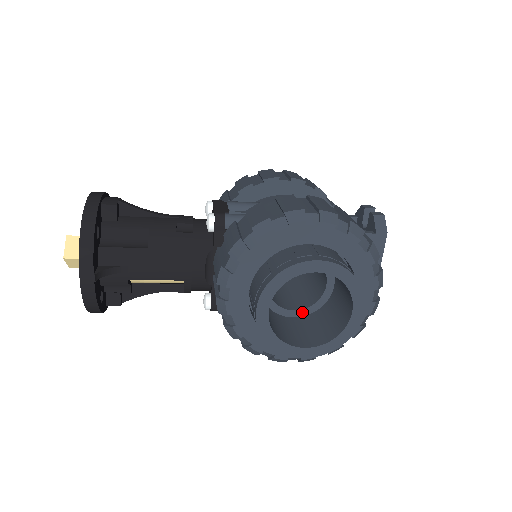
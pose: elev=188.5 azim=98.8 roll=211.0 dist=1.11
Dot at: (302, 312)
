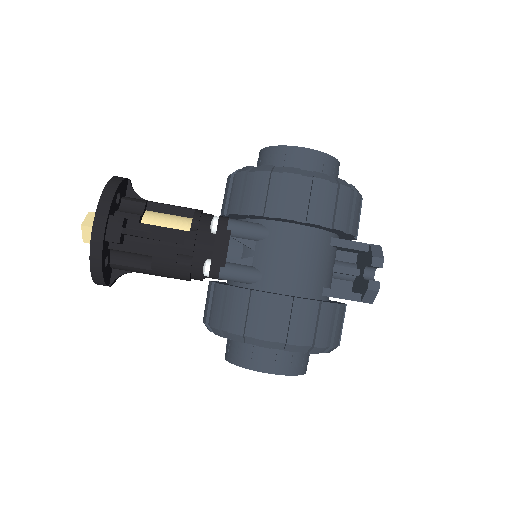
Dot at: occluded
